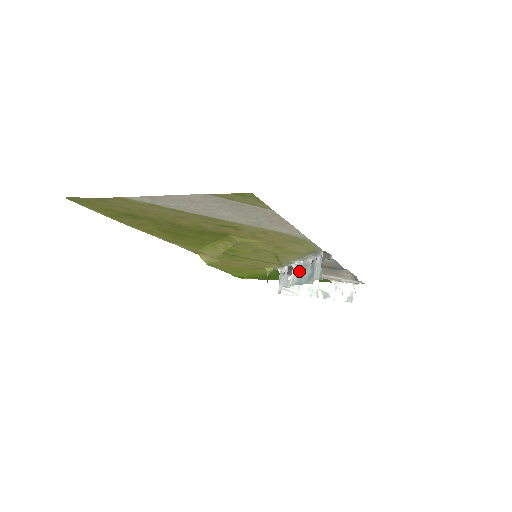
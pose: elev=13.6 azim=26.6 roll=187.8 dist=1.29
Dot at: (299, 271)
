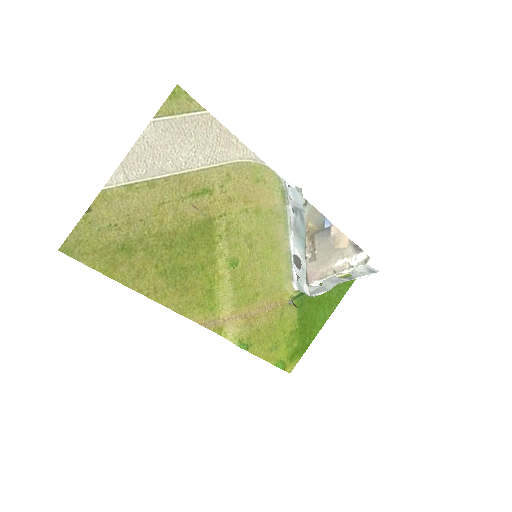
Dot at: (297, 240)
